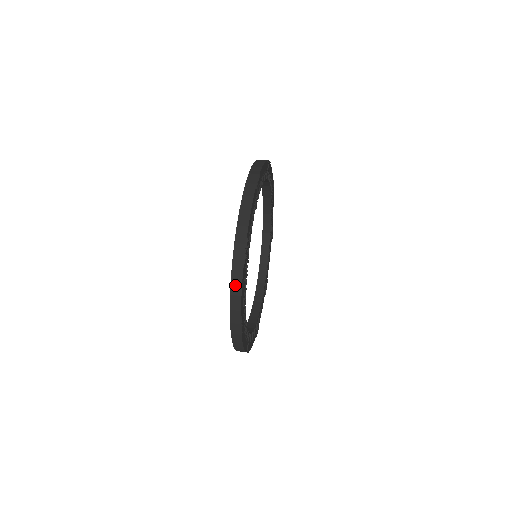
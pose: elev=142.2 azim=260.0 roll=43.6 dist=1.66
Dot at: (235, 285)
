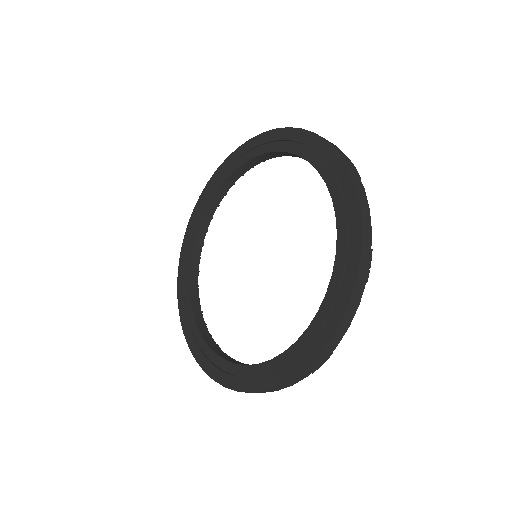
Dot at: (350, 312)
